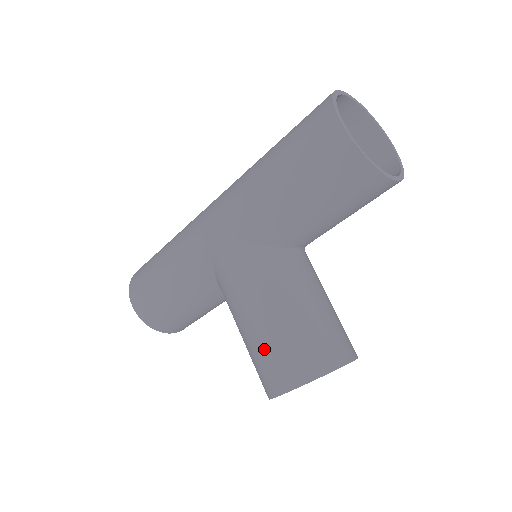
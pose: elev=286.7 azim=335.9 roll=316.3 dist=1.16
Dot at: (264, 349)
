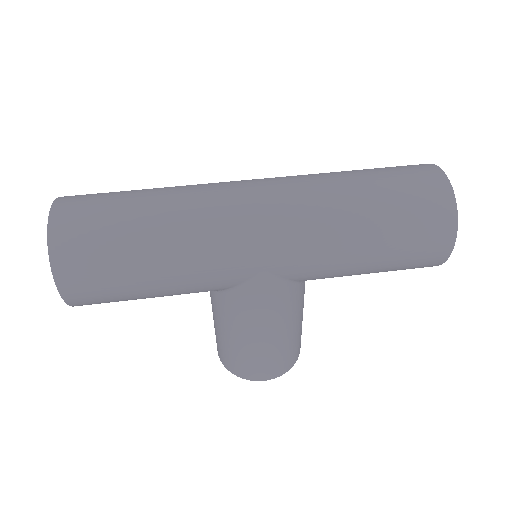
Dot at: (263, 357)
